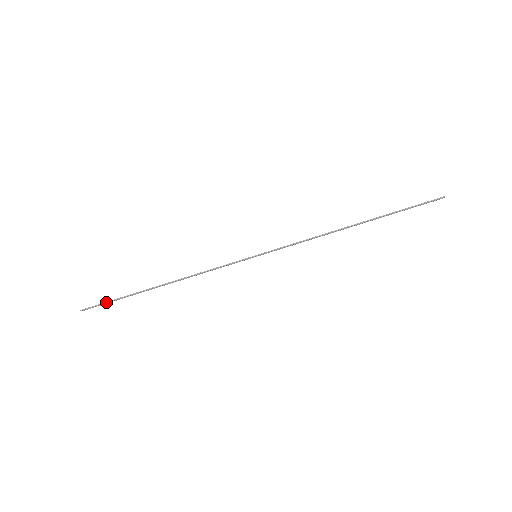
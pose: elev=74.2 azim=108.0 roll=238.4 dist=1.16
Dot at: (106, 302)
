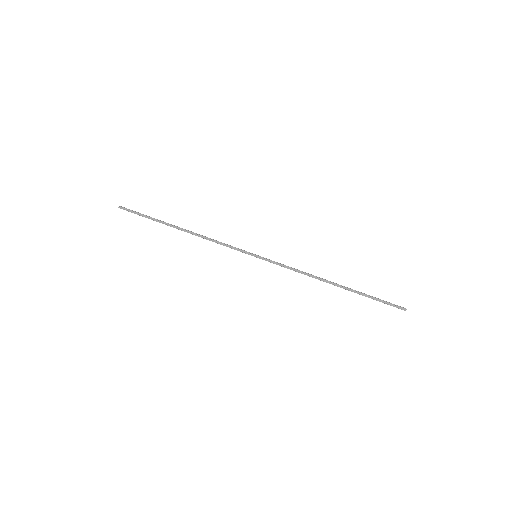
Dot at: (140, 213)
